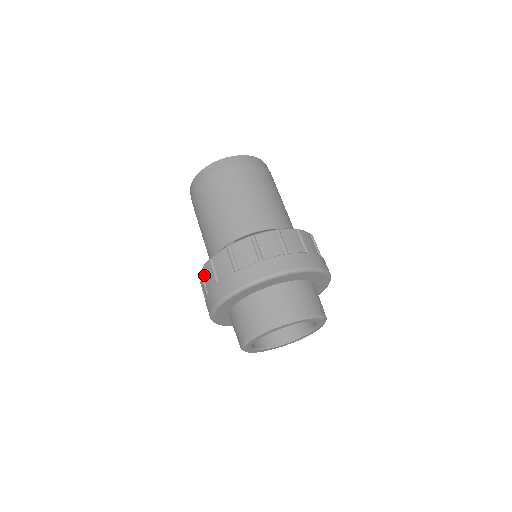
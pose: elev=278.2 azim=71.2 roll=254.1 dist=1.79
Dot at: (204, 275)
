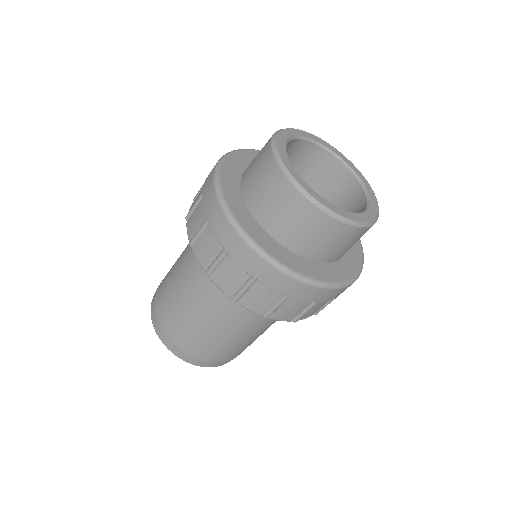
Dot at: (206, 260)
